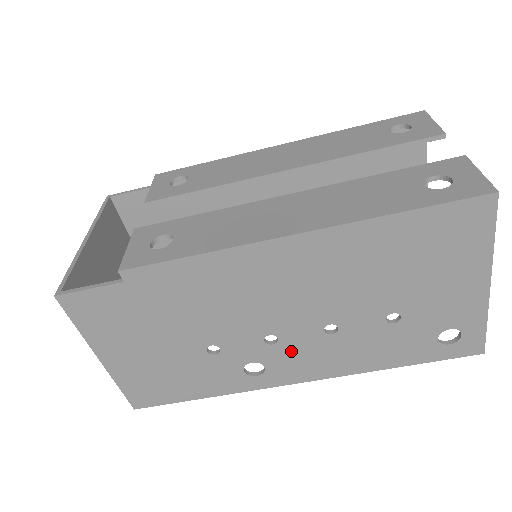
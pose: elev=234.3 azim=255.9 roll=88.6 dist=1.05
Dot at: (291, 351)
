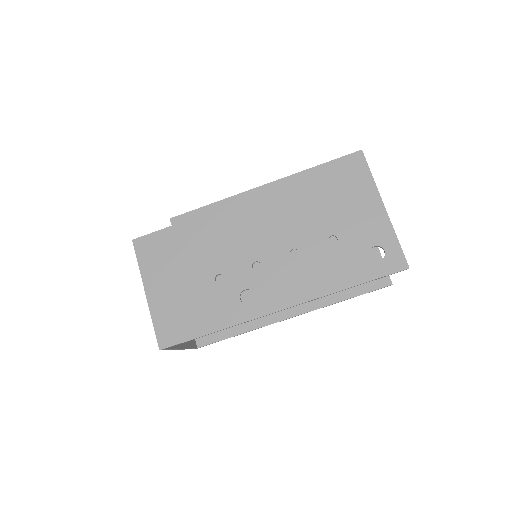
Dot at: (271, 276)
